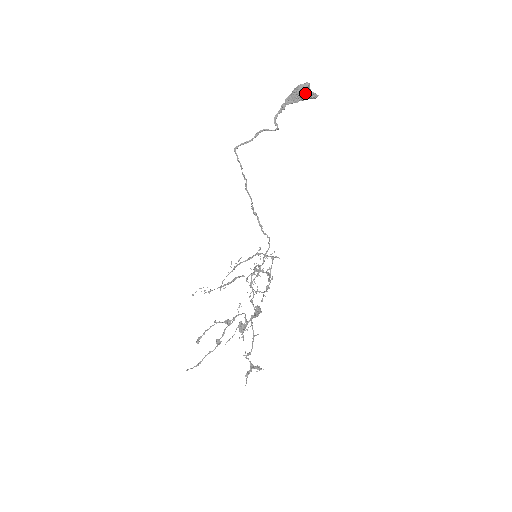
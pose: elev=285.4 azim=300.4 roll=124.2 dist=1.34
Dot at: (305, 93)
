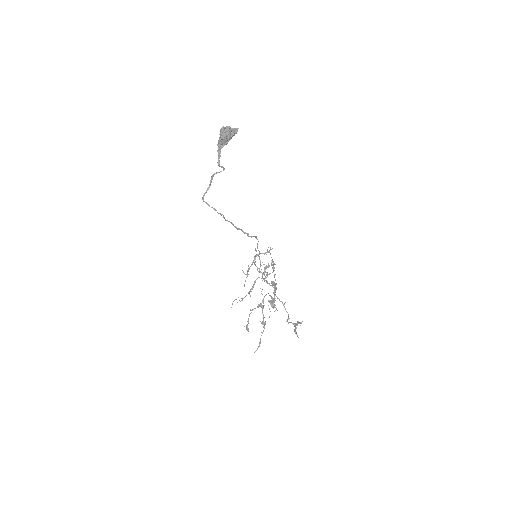
Dot at: (230, 135)
